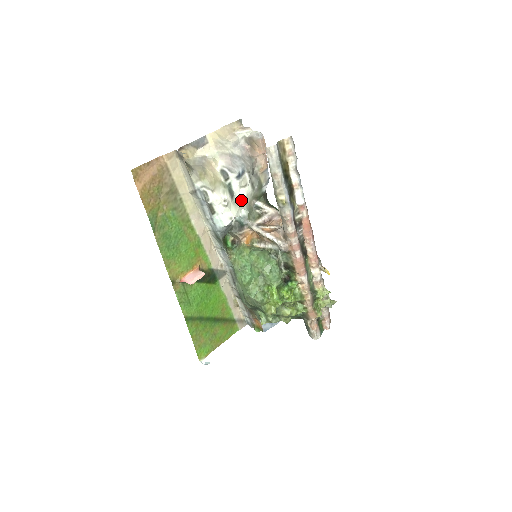
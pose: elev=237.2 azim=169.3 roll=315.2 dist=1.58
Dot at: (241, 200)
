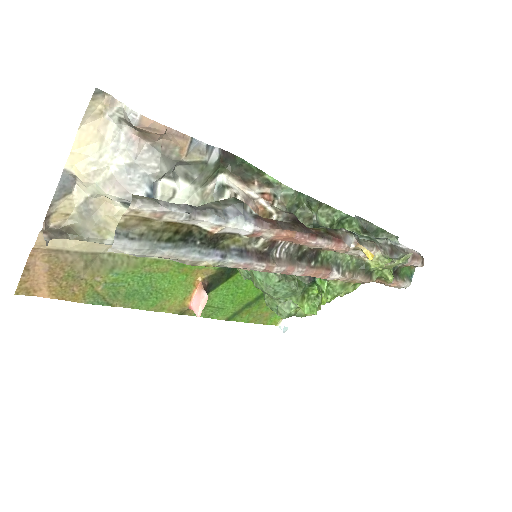
Dot at: occluded
